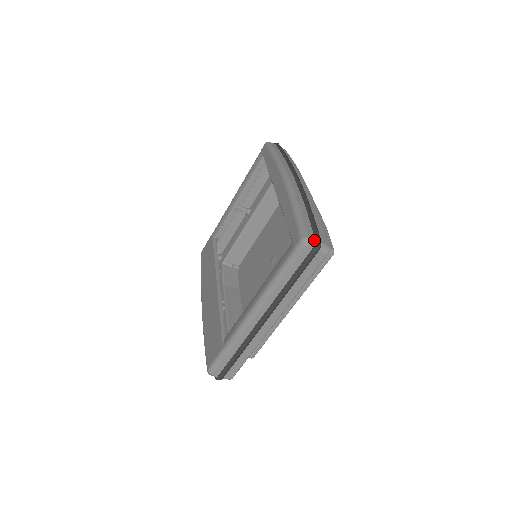
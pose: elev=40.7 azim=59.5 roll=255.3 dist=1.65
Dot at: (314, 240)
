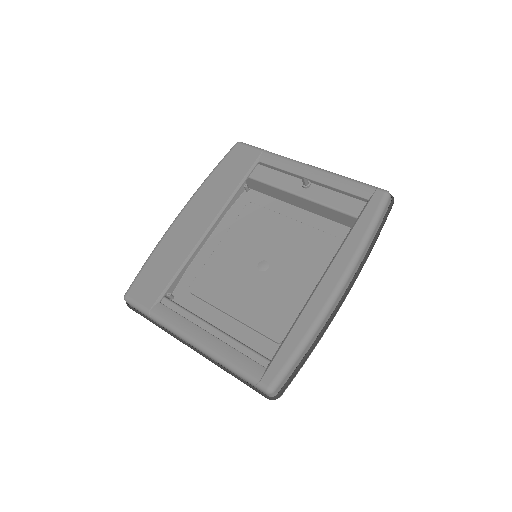
Dot at: (276, 394)
